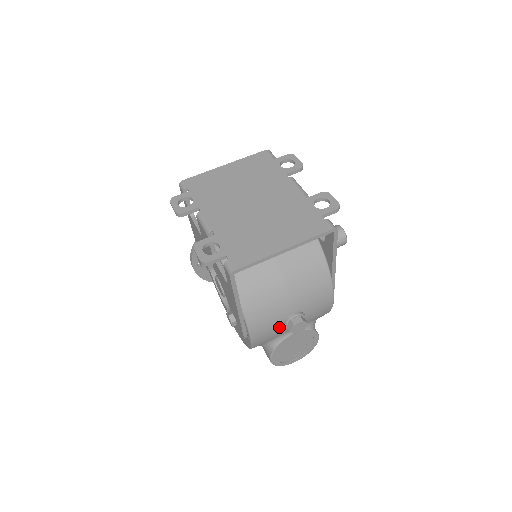
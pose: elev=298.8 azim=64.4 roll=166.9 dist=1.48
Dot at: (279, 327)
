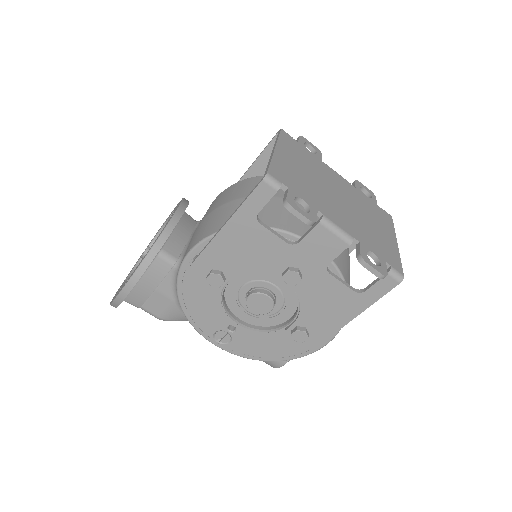
Dot at: occluded
